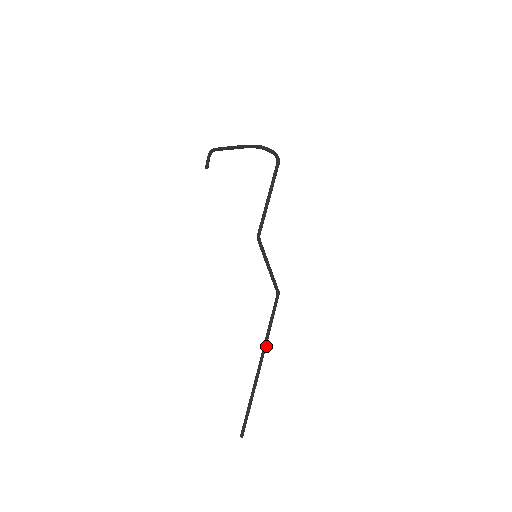
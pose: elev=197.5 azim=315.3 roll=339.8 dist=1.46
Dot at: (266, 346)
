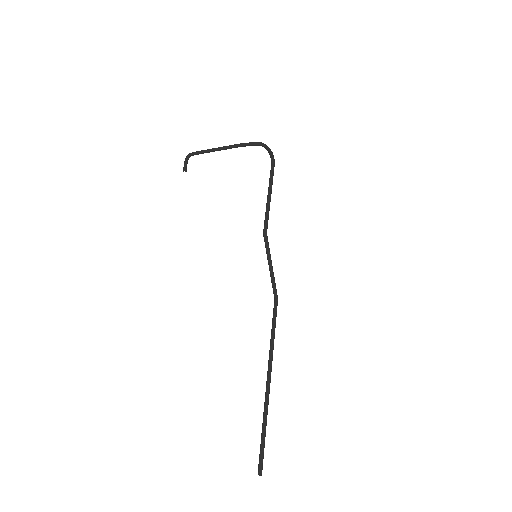
Dot at: (272, 358)
